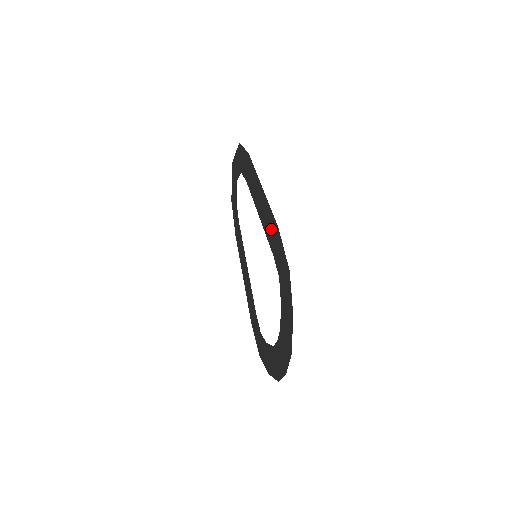
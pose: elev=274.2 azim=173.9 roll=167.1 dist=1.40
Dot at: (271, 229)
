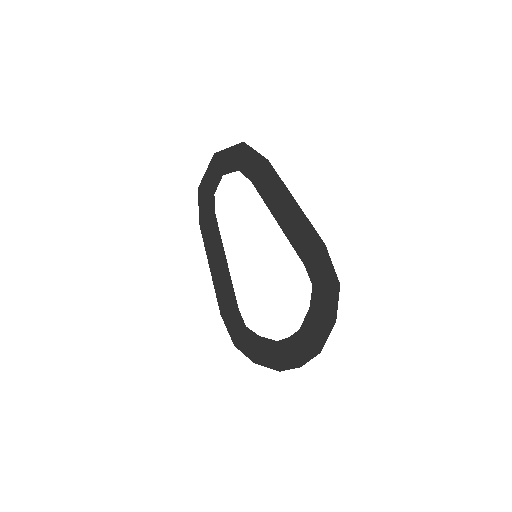
Dot at: (307, 242)
